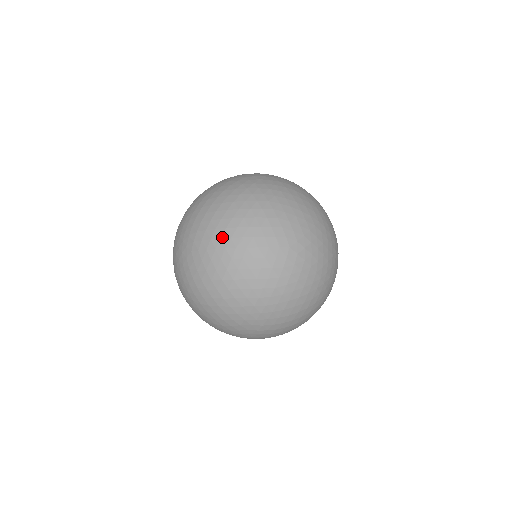
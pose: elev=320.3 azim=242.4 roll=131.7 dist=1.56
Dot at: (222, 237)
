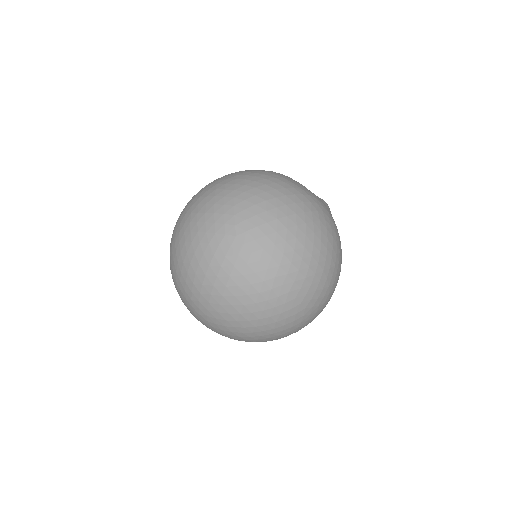
Dot at: (238, 320)
